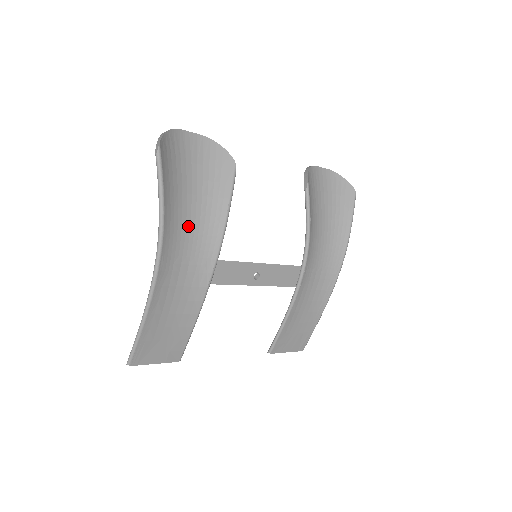
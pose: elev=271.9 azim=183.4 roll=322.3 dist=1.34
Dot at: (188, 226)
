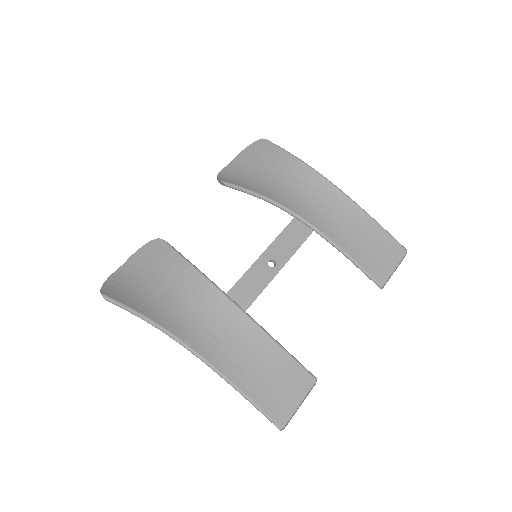
Dot at: (178, 304)
